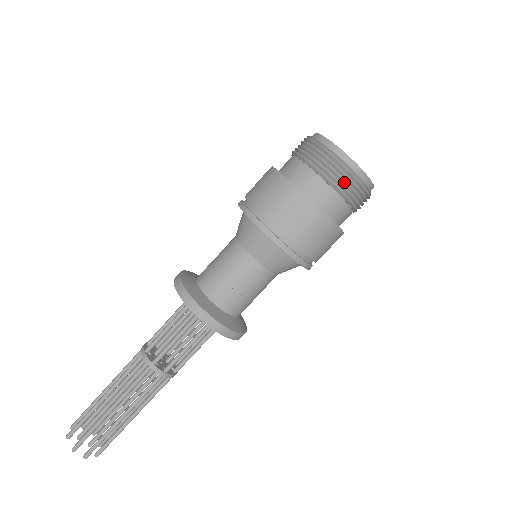
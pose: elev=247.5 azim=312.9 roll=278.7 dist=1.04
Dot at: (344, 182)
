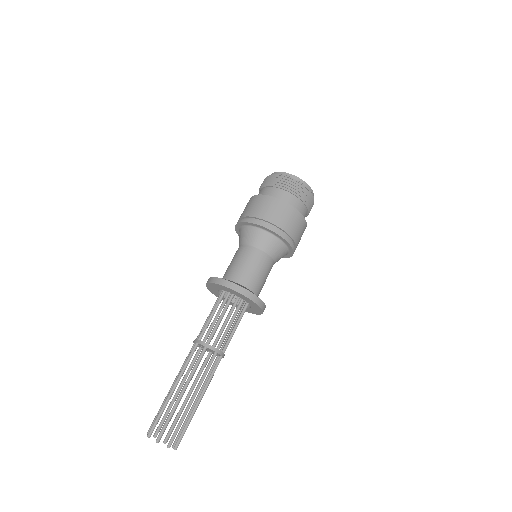
Dot at: (310, 202)
